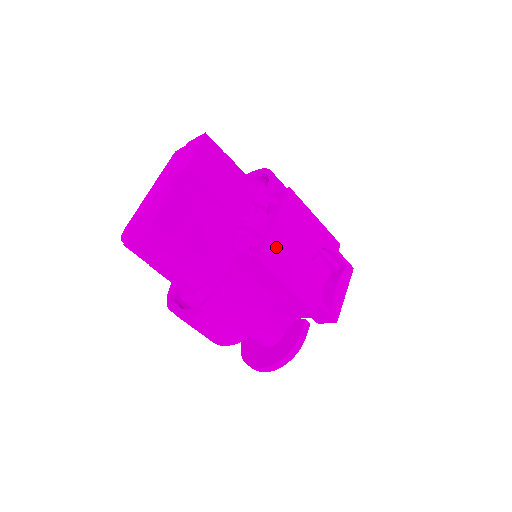
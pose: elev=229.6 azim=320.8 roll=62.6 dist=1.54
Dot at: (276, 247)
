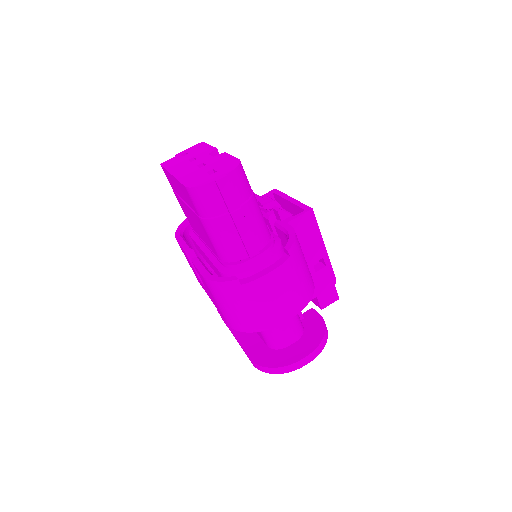
Dot at: occluded
